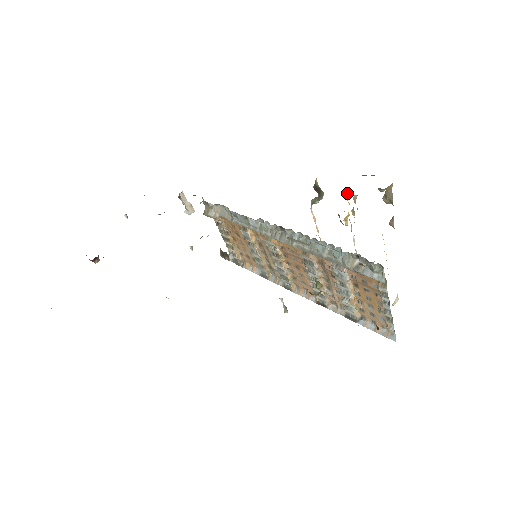
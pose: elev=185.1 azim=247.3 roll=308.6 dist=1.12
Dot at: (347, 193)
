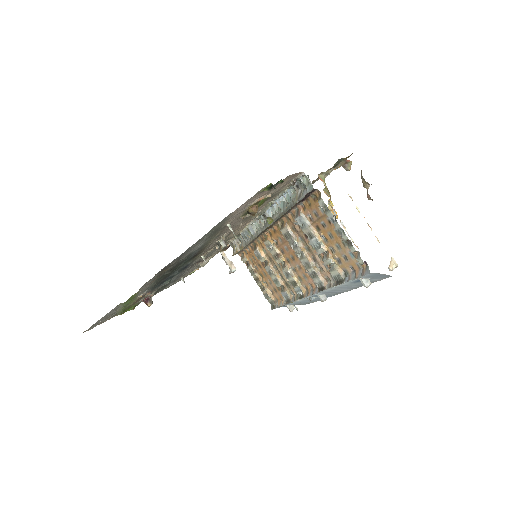
Dot at: occluded
